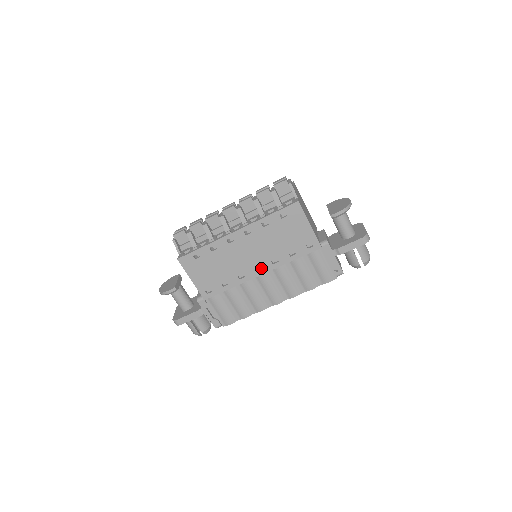
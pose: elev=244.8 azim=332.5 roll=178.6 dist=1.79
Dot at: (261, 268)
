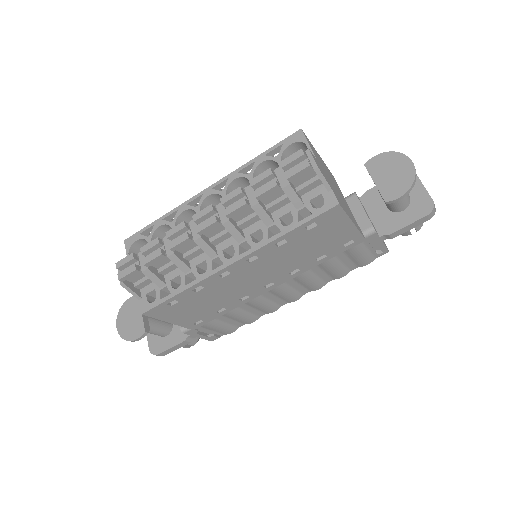
Dot at: (274, 283)
